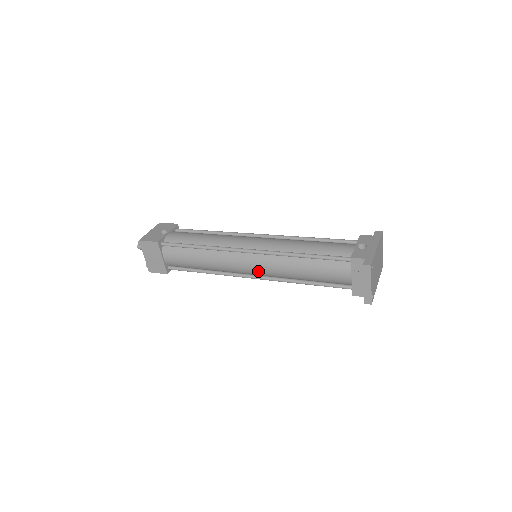
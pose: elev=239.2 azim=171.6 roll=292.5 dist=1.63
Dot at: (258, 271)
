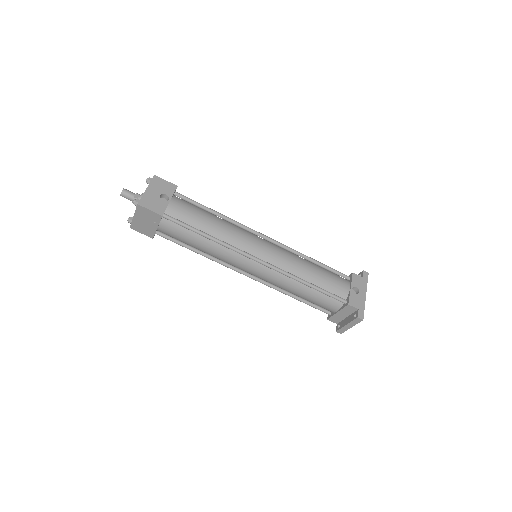
Dot at: (257, 276)
